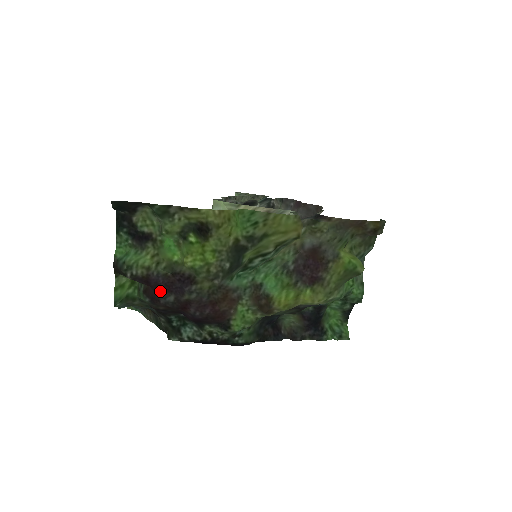
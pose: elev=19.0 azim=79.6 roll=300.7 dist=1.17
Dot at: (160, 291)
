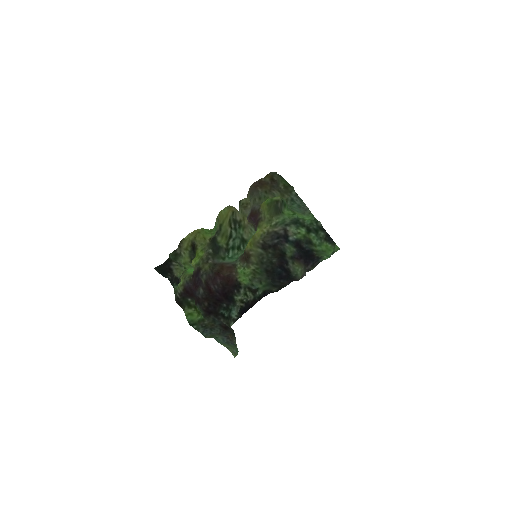
Dot at: (195, 291)
